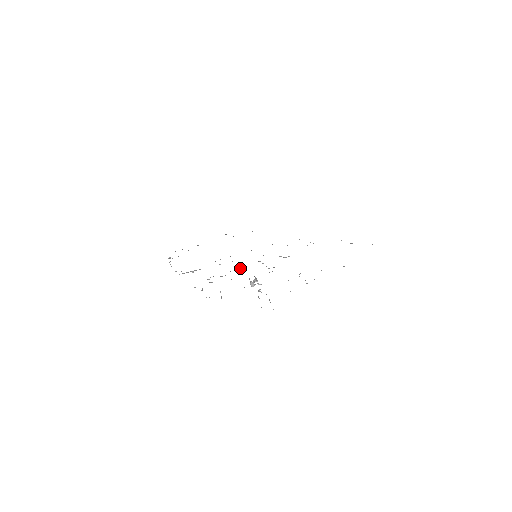
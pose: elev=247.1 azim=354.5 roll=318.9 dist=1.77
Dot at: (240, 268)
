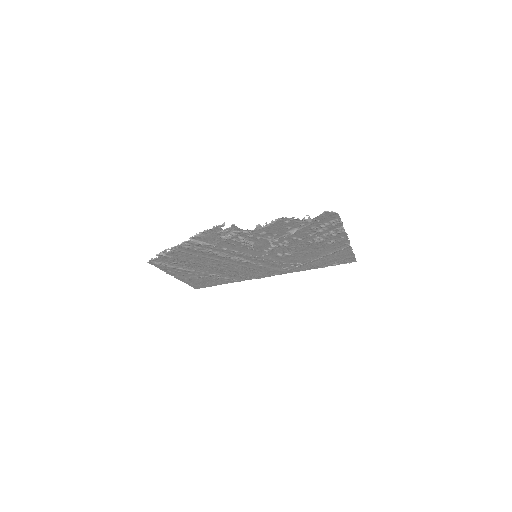
Dot at: (252, 244)
